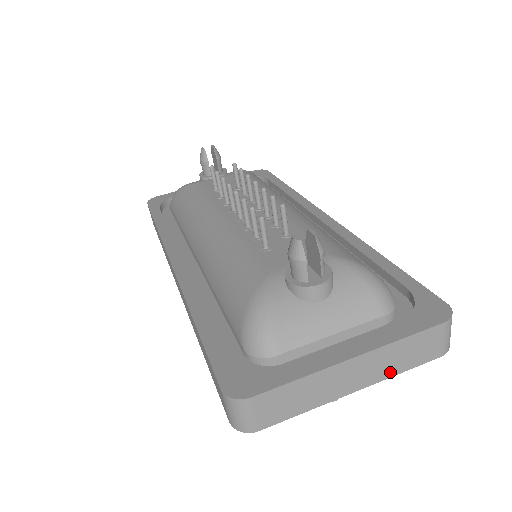
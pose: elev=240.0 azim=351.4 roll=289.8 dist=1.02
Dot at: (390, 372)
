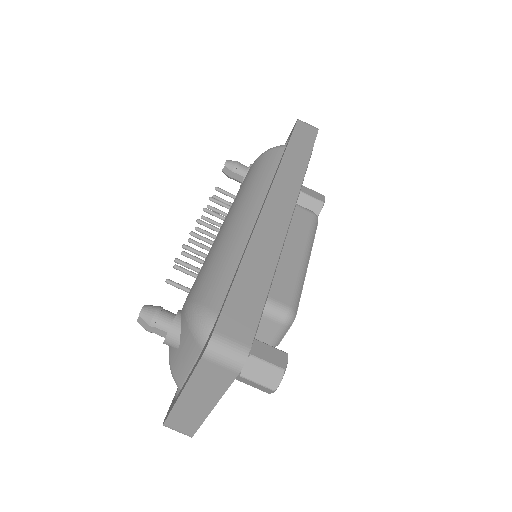
Dot at: (217, 394)
